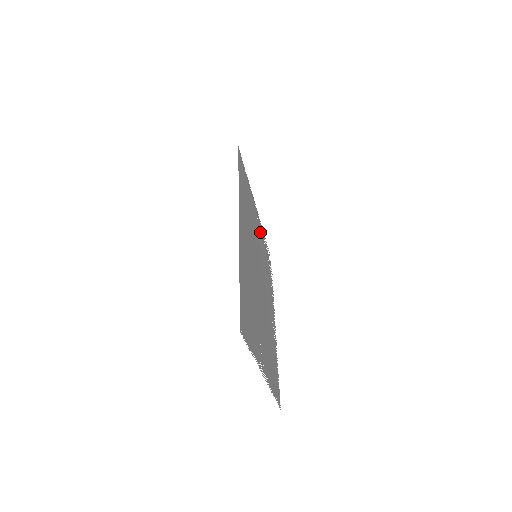
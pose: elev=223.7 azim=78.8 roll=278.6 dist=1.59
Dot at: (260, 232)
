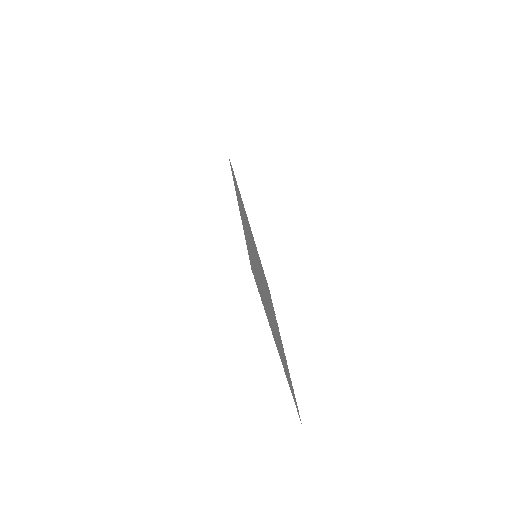
Dot at: occluded
